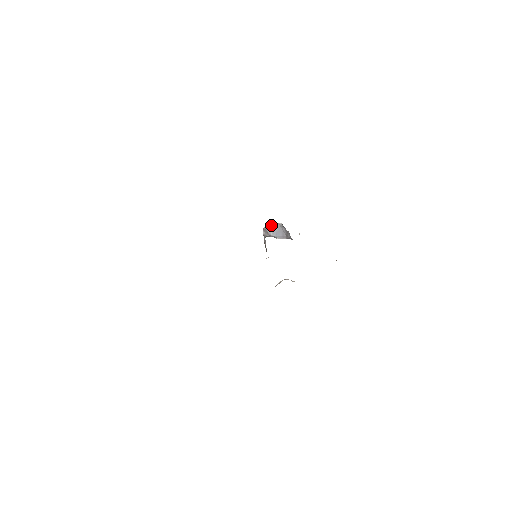
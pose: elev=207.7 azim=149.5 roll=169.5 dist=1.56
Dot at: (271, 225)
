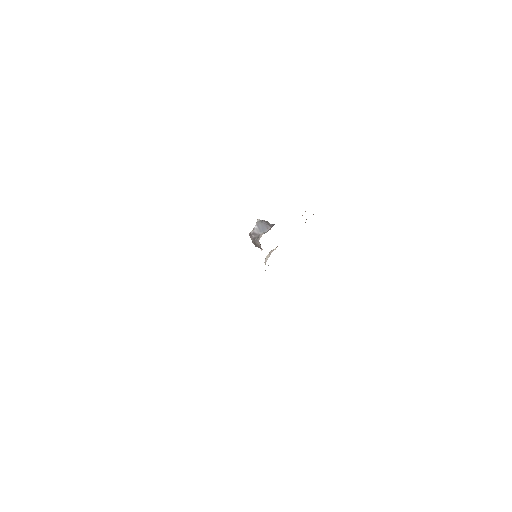
Dot at: (254, 227)
